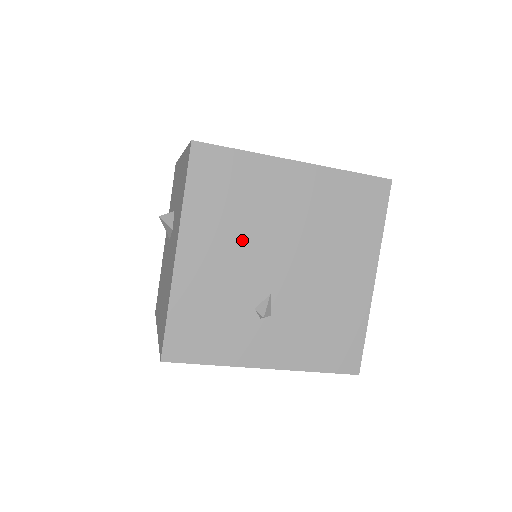
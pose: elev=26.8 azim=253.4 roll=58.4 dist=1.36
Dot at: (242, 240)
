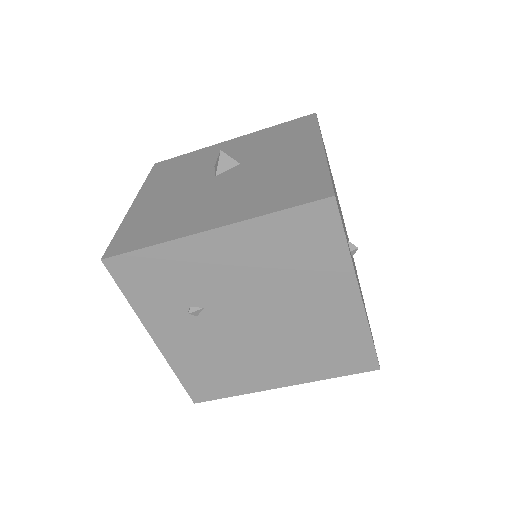
Dot at: (335, 190)
